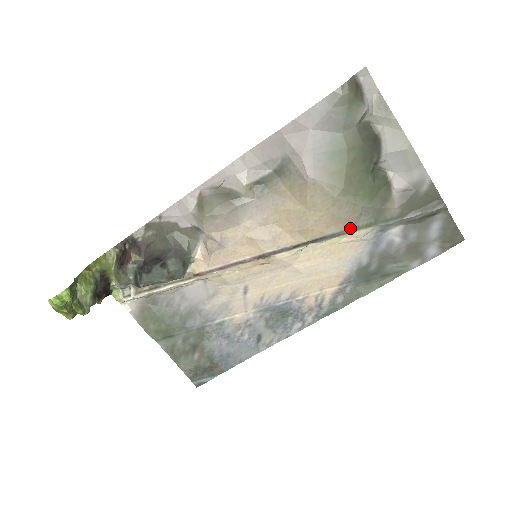
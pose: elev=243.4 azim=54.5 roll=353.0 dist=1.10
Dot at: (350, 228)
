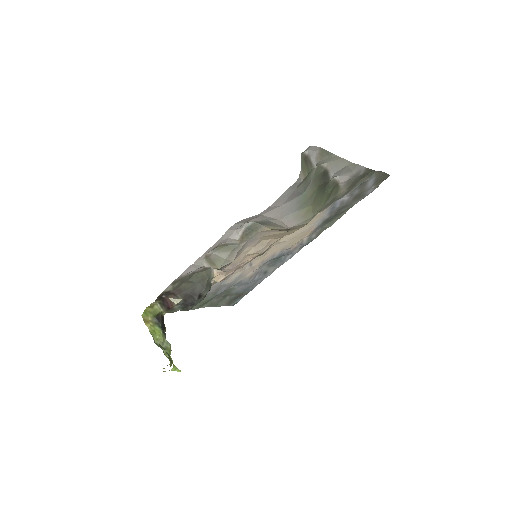
Dot at: occluded
